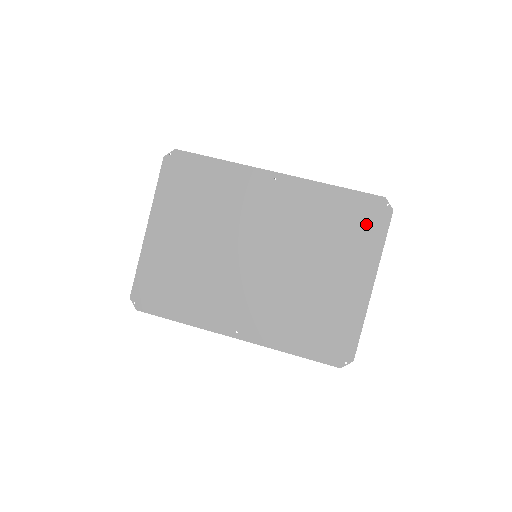
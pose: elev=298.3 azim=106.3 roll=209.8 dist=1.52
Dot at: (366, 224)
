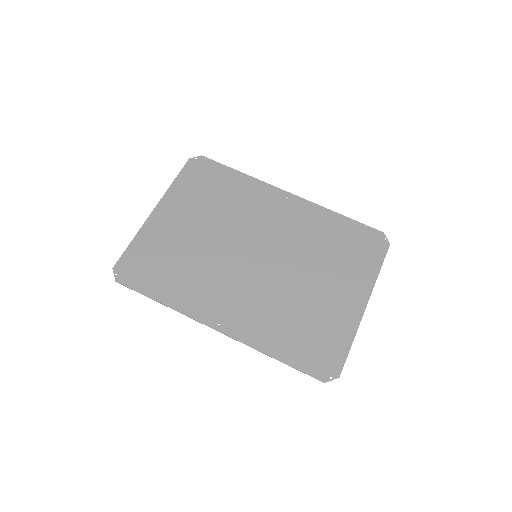
Dot at: (365, 250)
